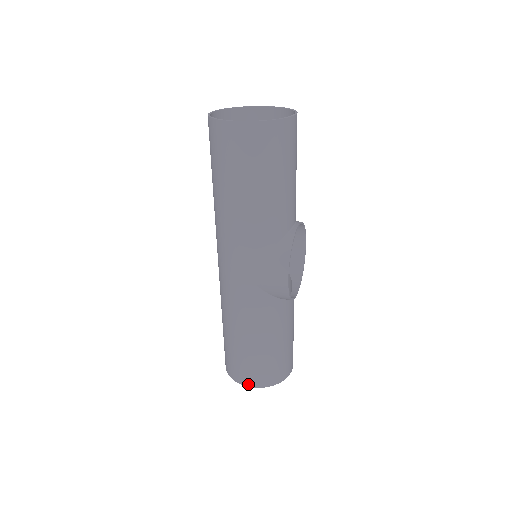
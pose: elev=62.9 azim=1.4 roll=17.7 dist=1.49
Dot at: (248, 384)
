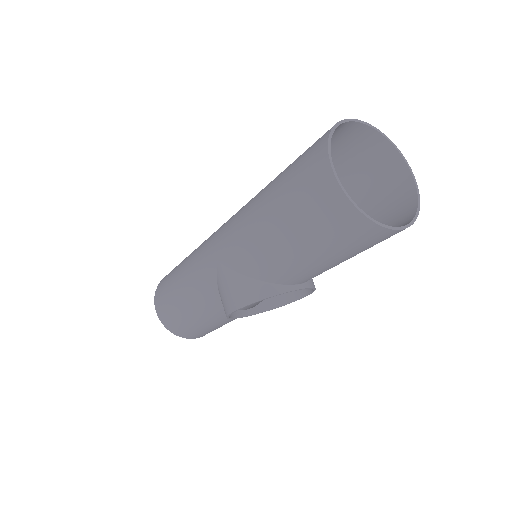
Dot at: (157, 308)
